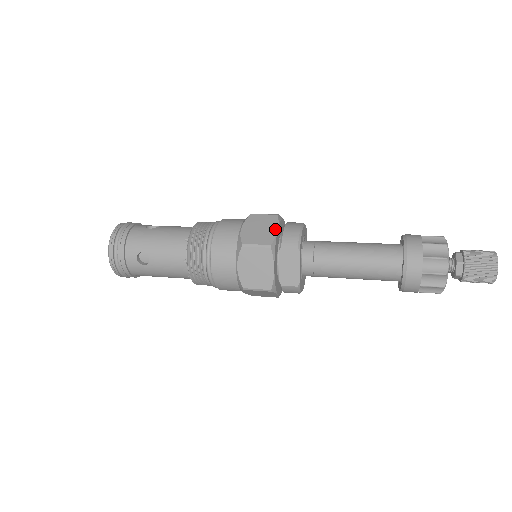
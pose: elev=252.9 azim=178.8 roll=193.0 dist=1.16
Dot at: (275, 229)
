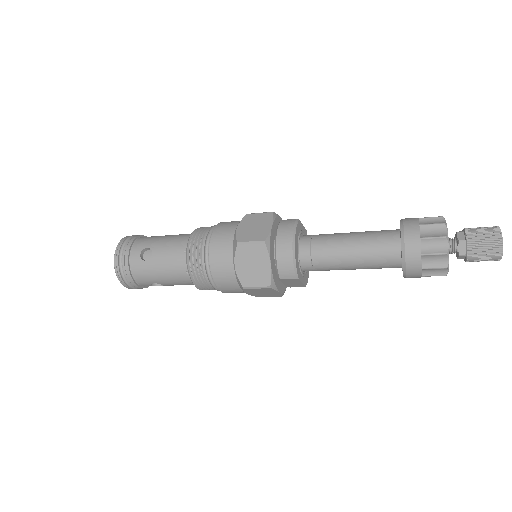
Dot at: (268, 265)
